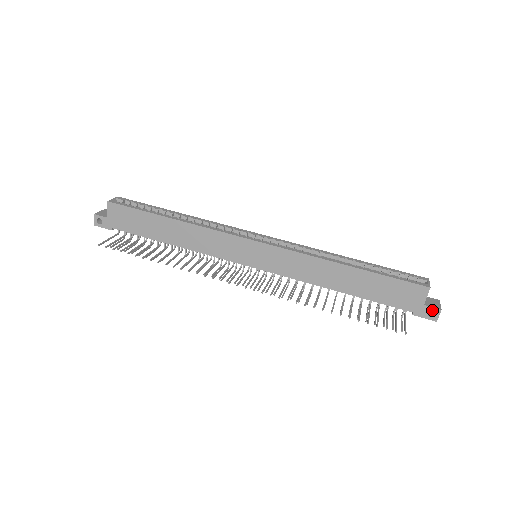
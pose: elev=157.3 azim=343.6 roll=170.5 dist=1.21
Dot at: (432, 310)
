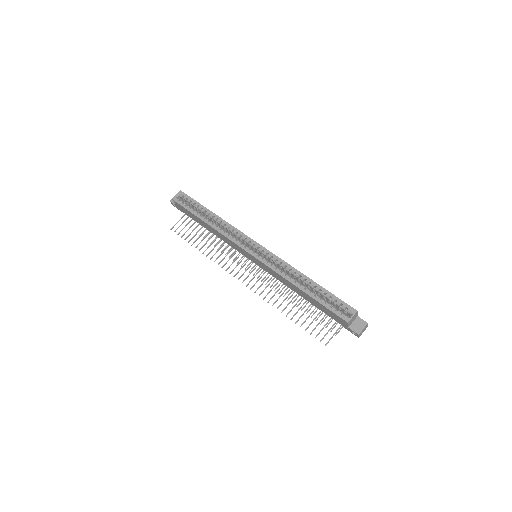
Dot at: (354, 332)
